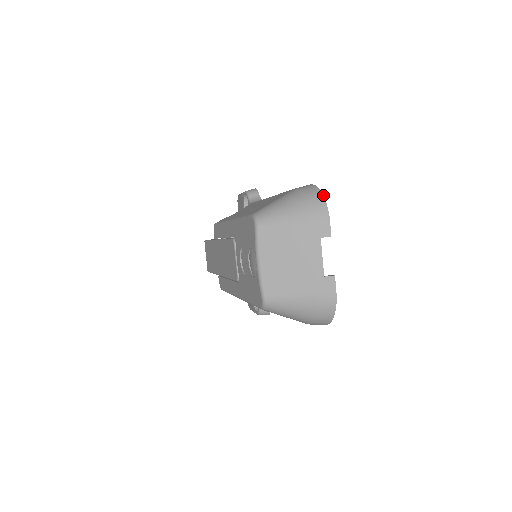
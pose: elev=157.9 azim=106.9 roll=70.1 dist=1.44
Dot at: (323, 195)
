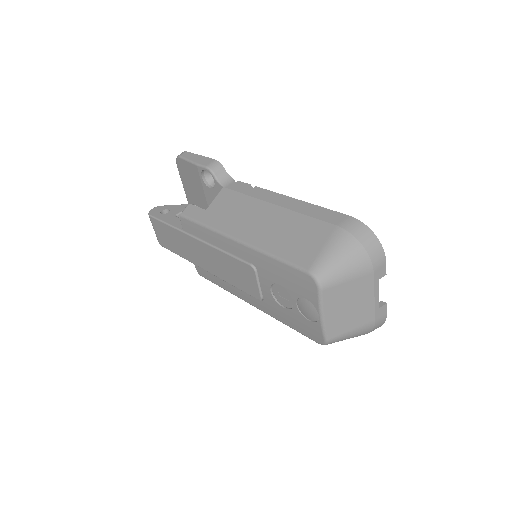
Dot at: occluded
